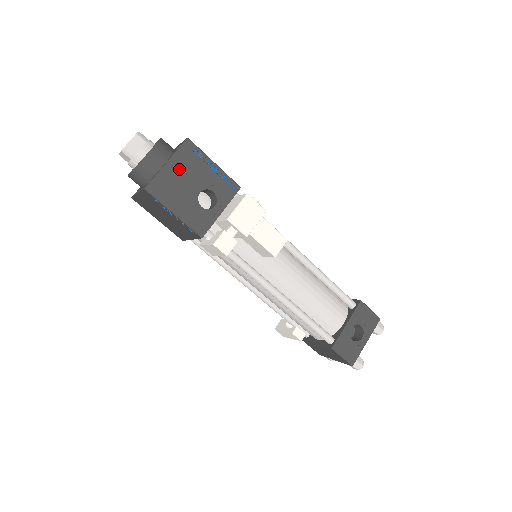
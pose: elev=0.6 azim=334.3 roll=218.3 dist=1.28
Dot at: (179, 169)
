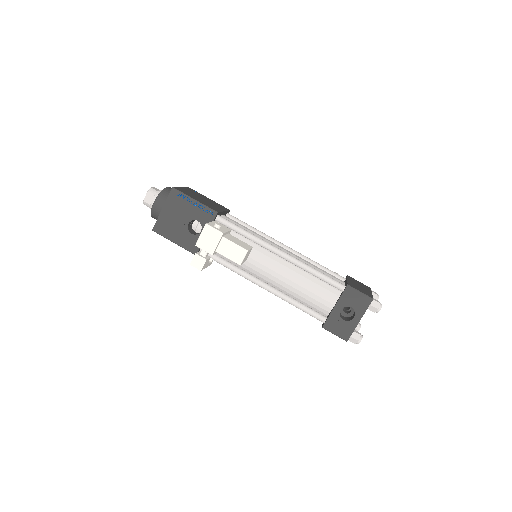
Dot at: (171, 211)
